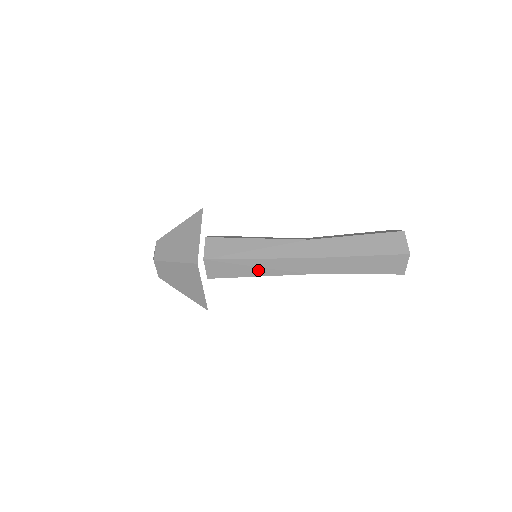
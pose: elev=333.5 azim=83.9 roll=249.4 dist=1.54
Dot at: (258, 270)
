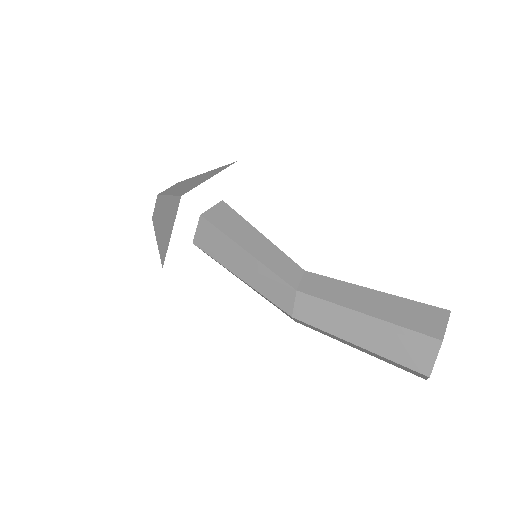
Dot at: occluded
